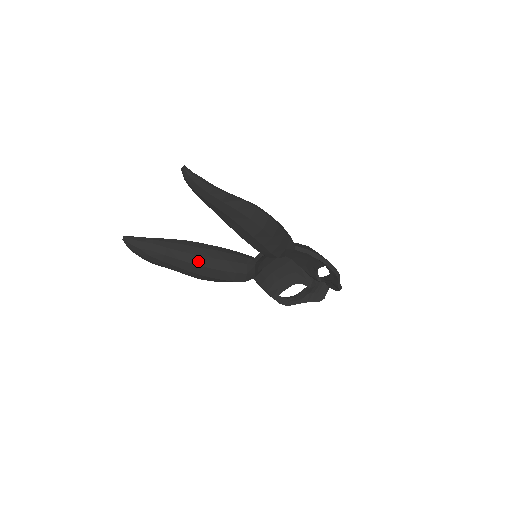
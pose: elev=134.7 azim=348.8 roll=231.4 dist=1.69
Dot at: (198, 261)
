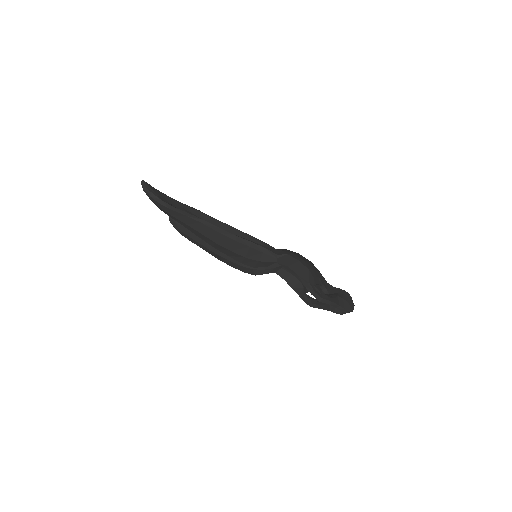
Dot at: (212, 248)
